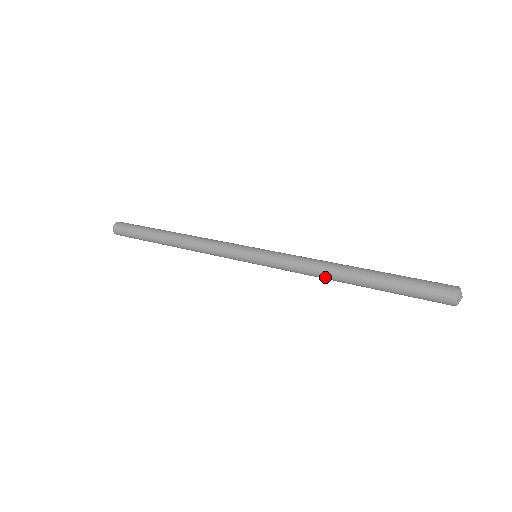
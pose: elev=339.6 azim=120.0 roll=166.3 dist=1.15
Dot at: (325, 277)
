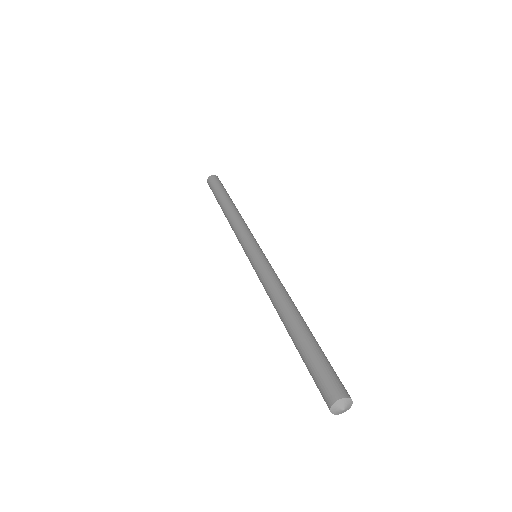
Dot at: occluded
